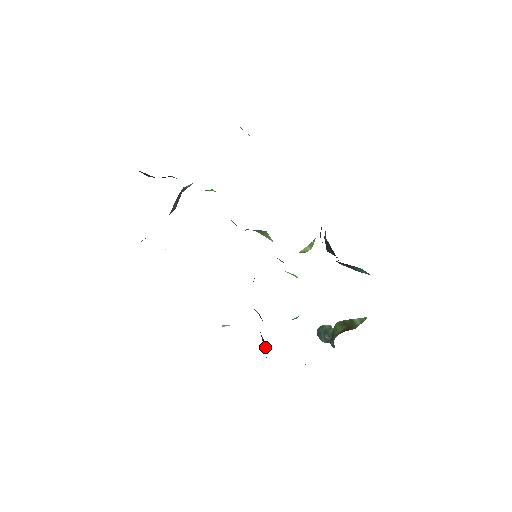
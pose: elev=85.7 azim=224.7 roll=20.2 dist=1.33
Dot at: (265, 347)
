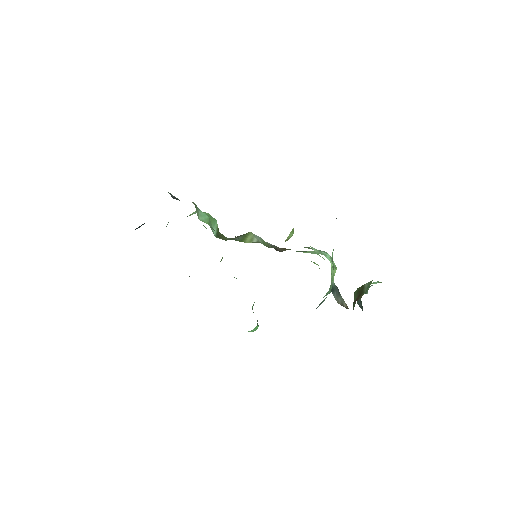
Dot at: occluded
